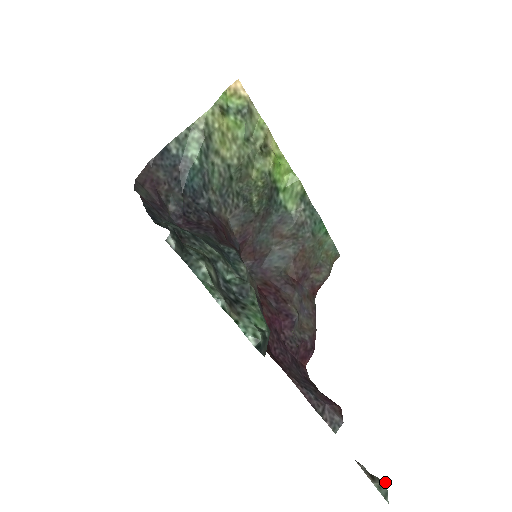
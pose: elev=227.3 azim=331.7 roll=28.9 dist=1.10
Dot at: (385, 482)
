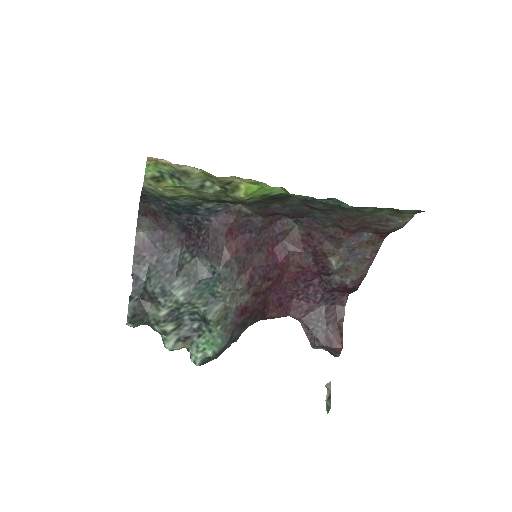
Dot at: occluded
